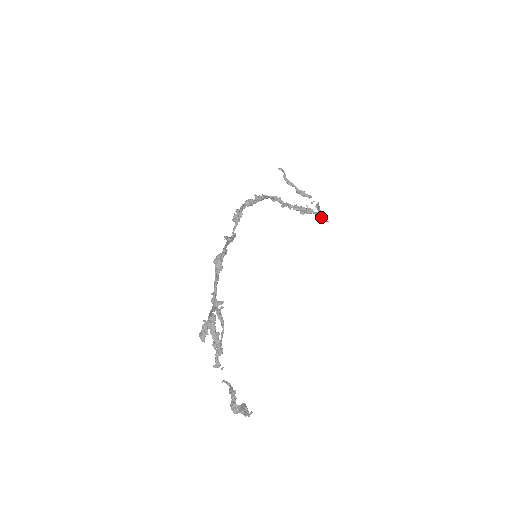
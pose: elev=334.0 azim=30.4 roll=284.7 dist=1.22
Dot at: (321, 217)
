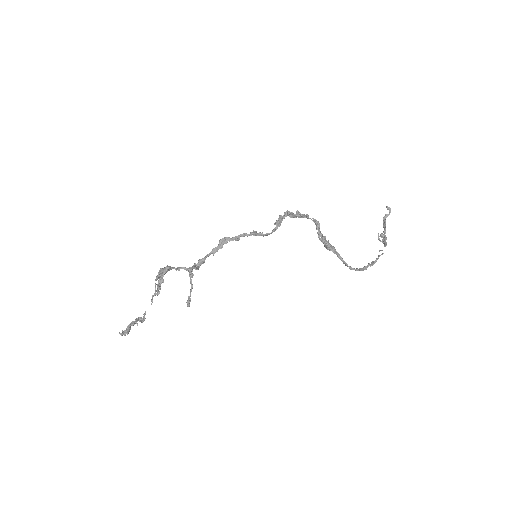
Dot at: (341, 260)
